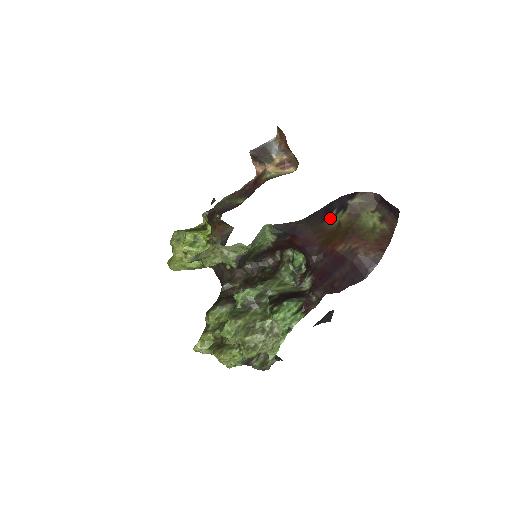
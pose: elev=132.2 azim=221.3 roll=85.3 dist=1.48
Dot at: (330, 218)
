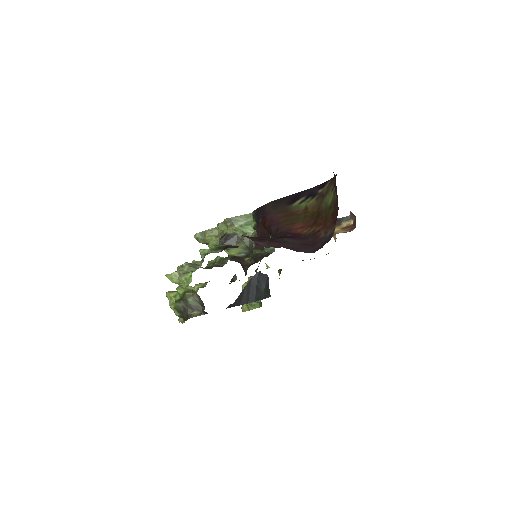
Dot at: (297, 203)
